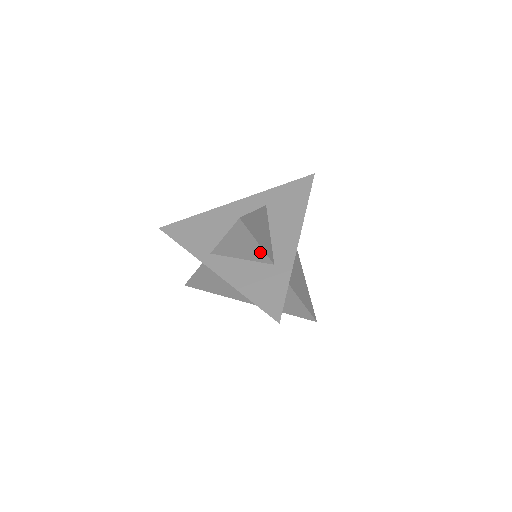
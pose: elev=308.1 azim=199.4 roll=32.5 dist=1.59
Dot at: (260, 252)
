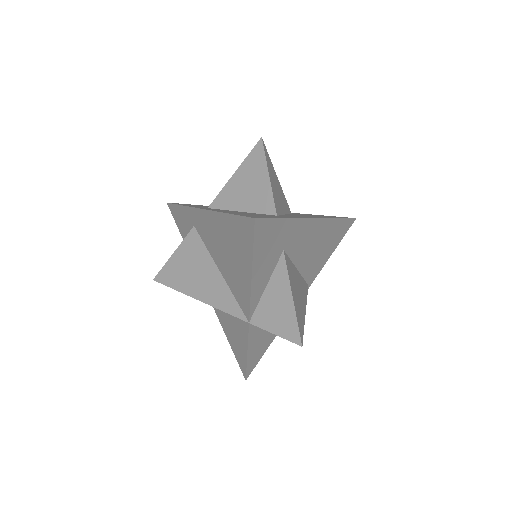
Dot at: (267, 194)
